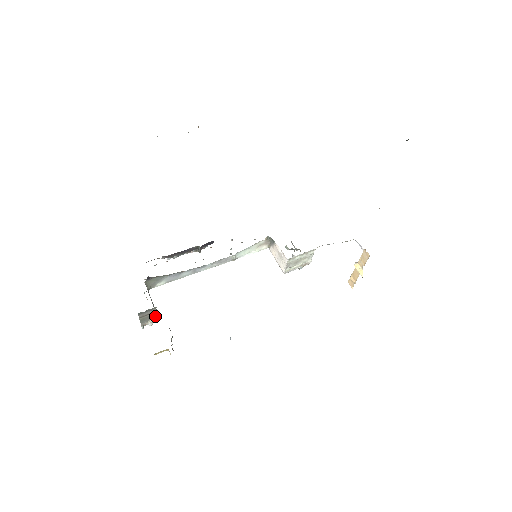
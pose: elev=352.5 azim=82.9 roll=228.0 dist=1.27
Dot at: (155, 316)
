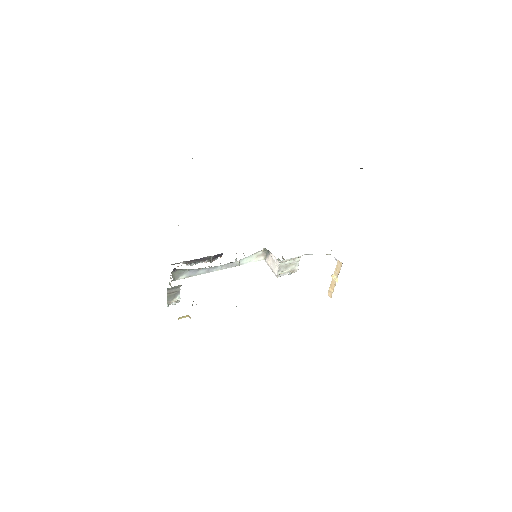
Dot at: (178, 296)
